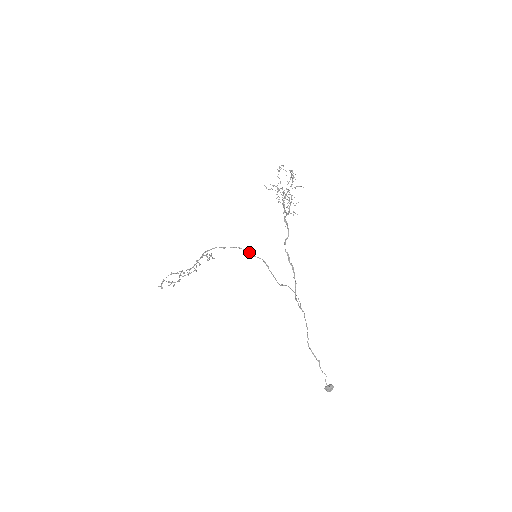
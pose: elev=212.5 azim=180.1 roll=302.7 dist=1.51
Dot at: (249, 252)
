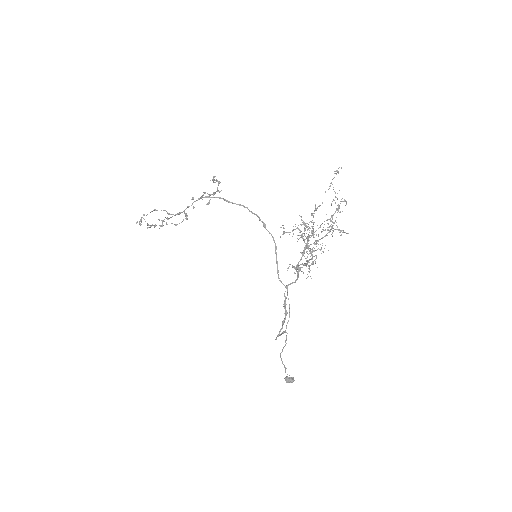
Dot at: (259, 220)
